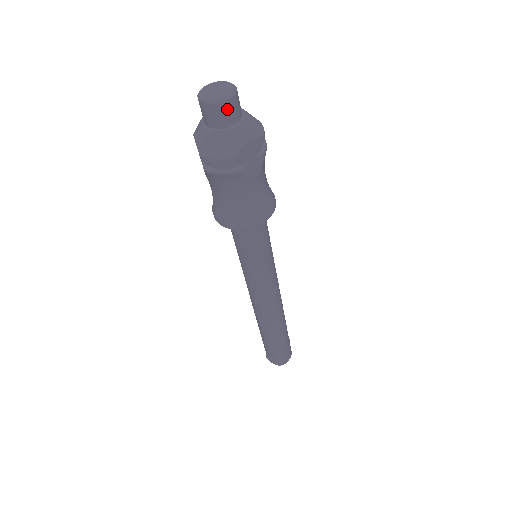
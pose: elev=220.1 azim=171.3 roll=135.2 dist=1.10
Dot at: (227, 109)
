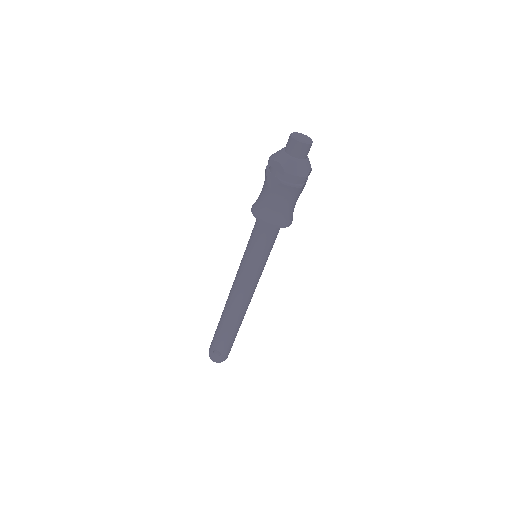
Dot at: (309, 148)
